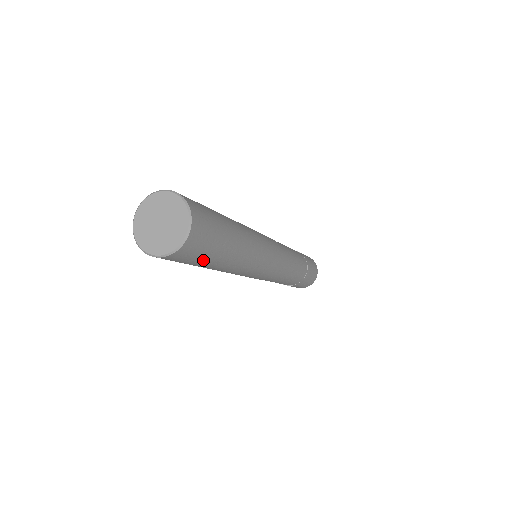
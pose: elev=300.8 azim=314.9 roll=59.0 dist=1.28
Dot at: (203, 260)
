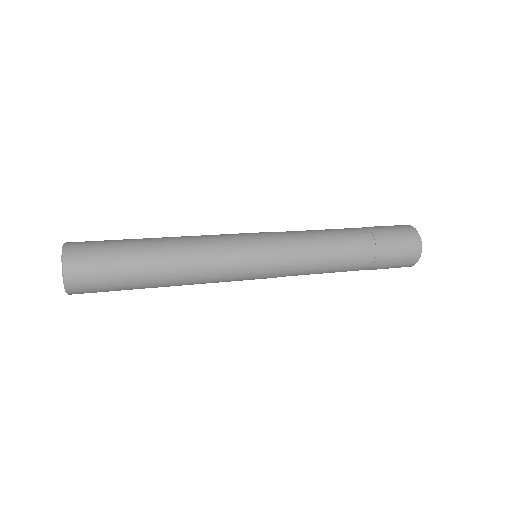
Dot at: occluded
